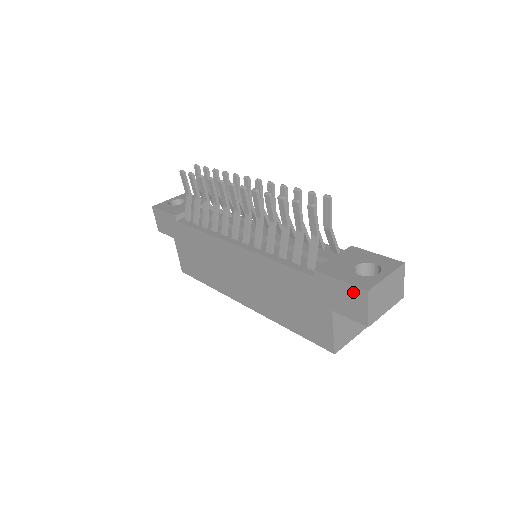
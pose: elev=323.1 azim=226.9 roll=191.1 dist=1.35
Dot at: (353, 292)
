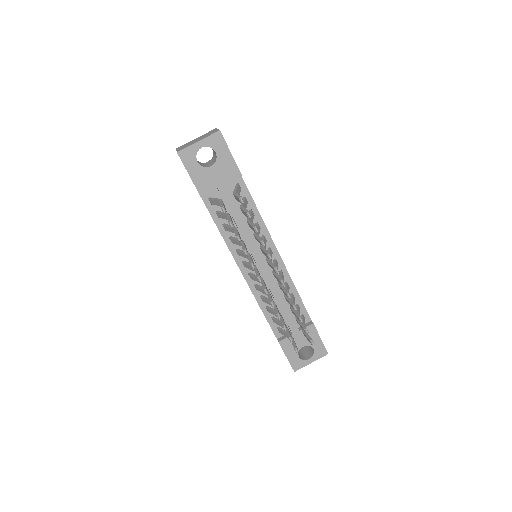
Dot at: occluded
